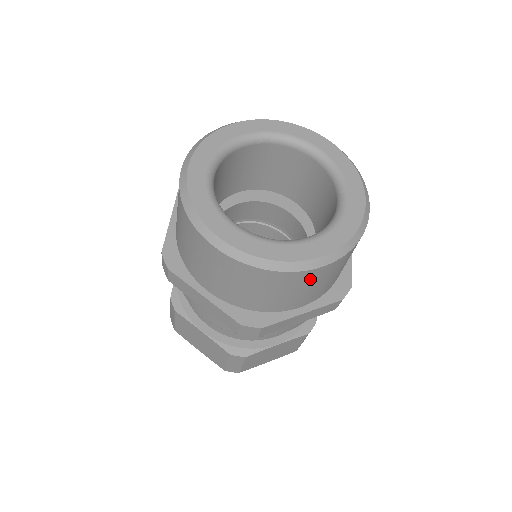
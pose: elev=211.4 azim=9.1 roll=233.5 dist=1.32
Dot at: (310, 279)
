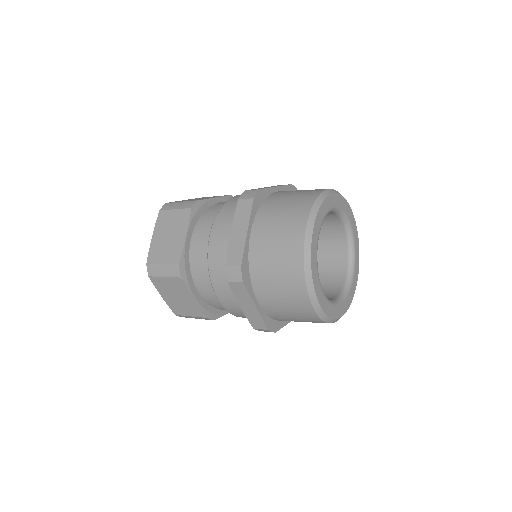
Dot at: occluded
